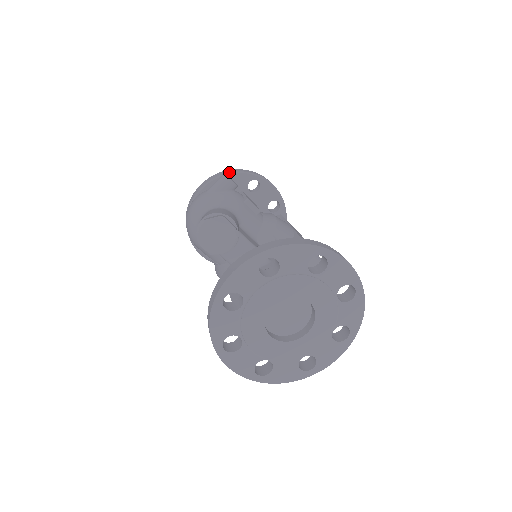
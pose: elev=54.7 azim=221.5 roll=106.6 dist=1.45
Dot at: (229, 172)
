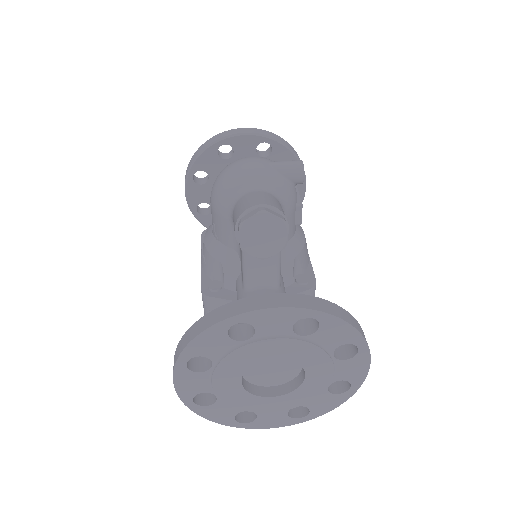
Dot at: (281, 141)
